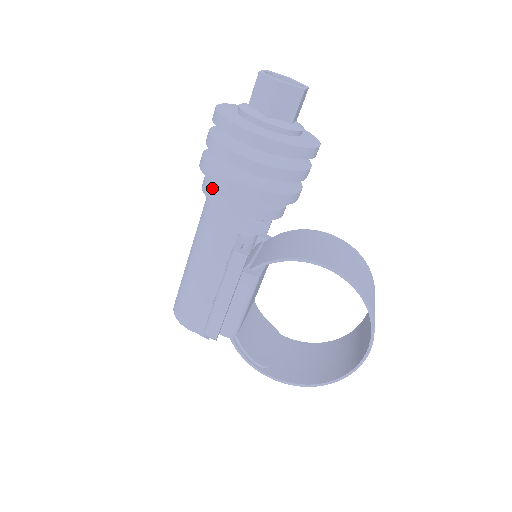
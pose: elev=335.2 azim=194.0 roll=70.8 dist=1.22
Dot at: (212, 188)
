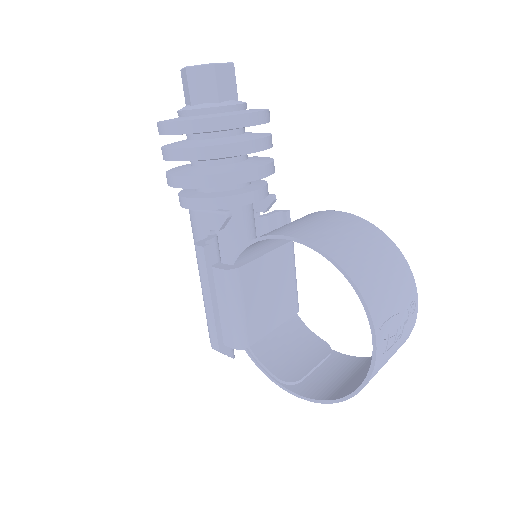
Dot at: (179, 194)
